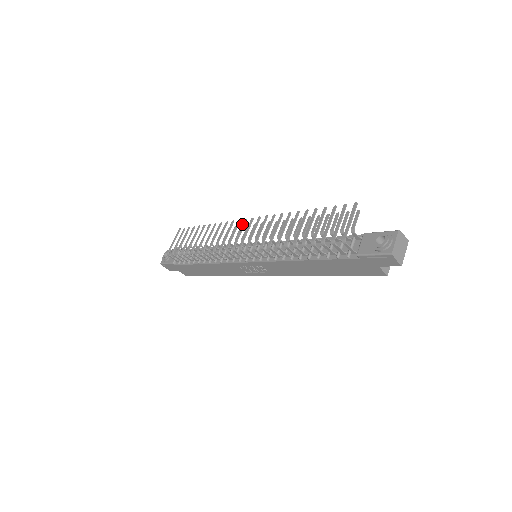
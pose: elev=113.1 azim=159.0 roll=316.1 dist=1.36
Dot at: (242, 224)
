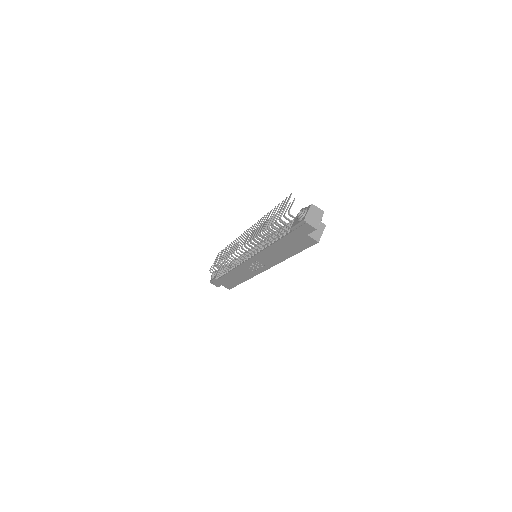
Dot at: (244, 234)
